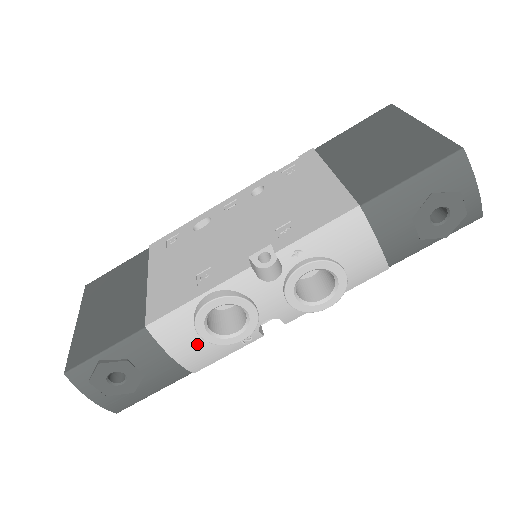
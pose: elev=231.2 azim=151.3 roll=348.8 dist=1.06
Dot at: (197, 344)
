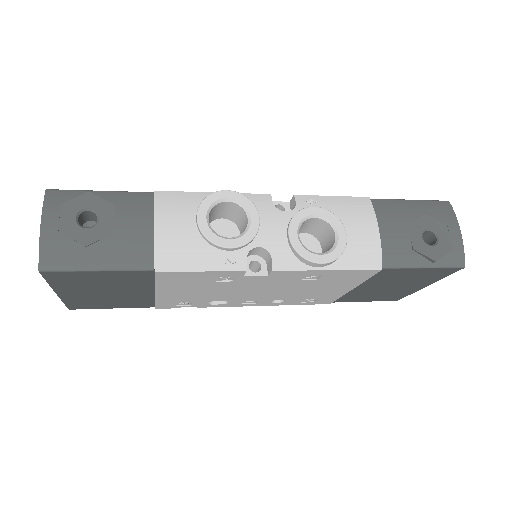
Dot at: (187, 229)
